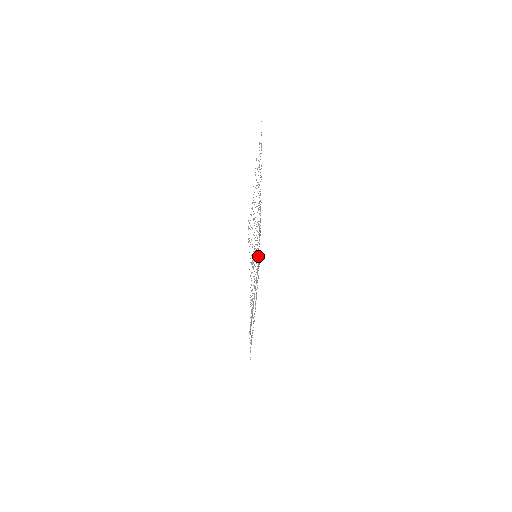
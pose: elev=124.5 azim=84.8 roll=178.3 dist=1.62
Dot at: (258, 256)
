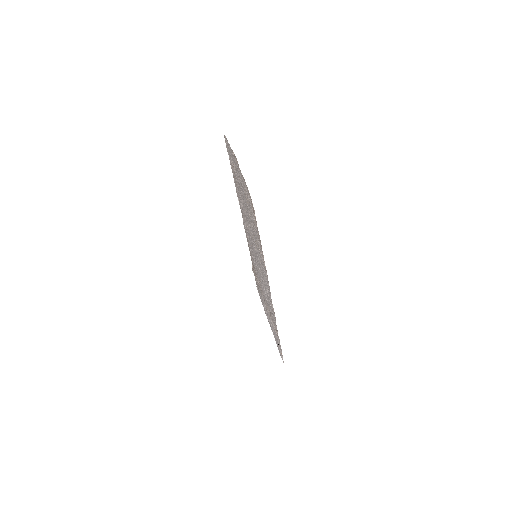
Dot at: (255, 266)
